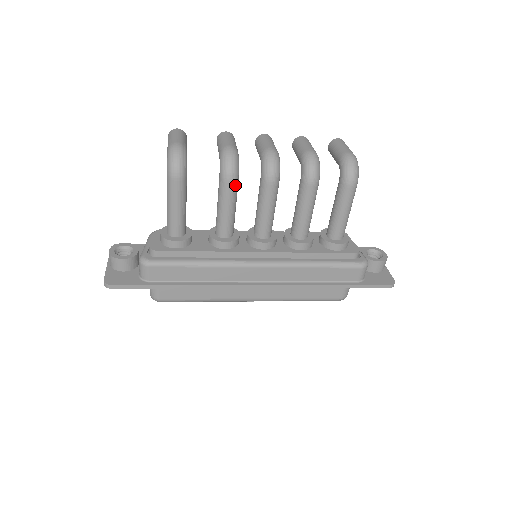
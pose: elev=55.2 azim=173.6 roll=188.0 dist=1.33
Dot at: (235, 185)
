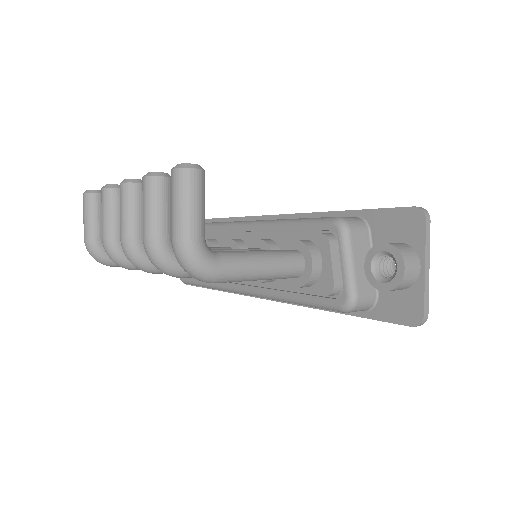
Dot at: occluded
